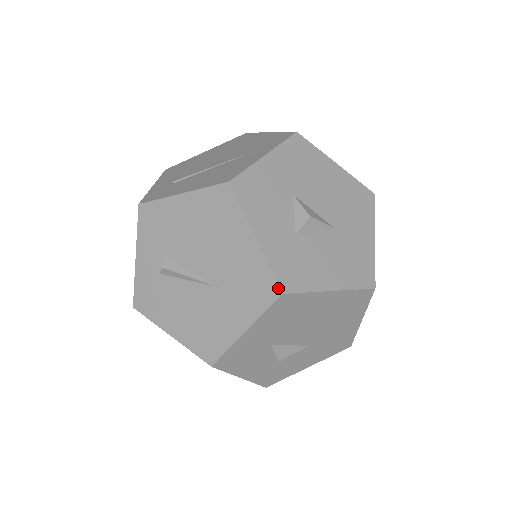
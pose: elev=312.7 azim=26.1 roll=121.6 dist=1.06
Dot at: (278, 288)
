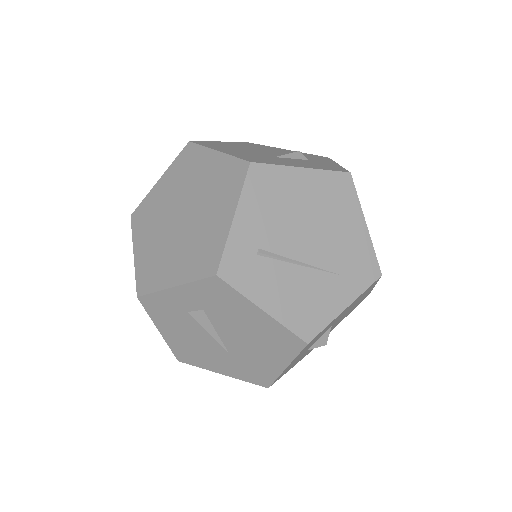
Dot at: (269, 386)
